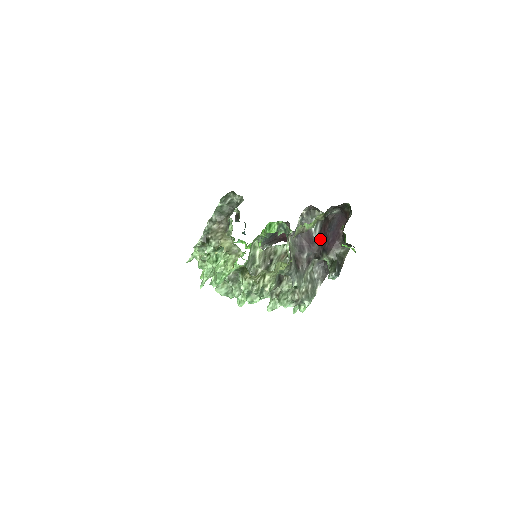
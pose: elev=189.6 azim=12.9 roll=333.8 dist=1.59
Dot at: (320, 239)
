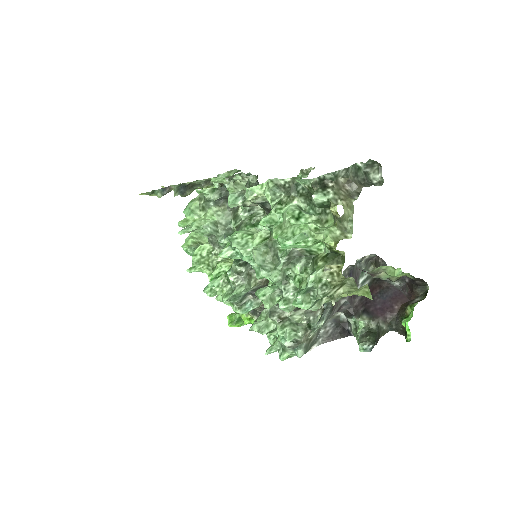
Dot at: (364, 297)
